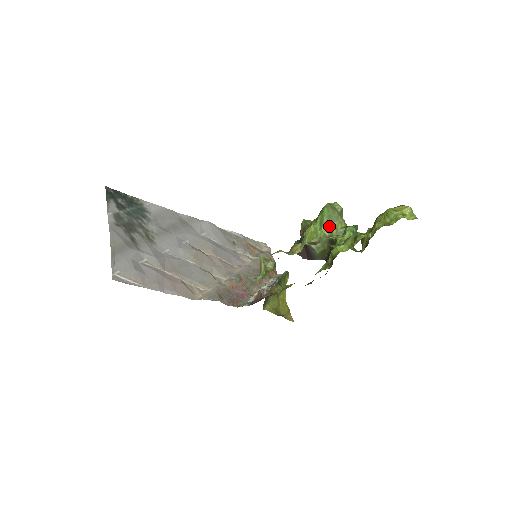
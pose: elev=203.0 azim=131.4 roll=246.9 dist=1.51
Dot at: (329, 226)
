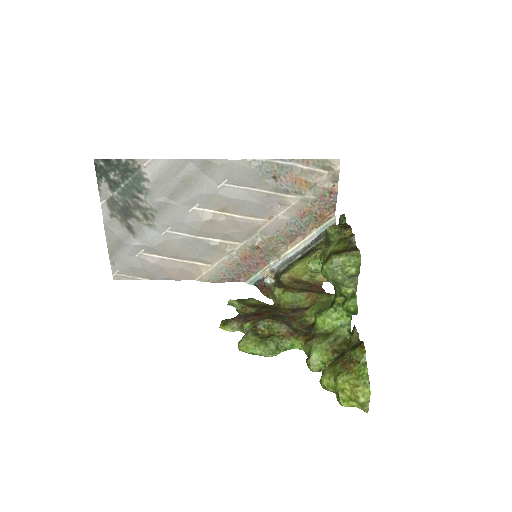
Dot at: (331, 281)
